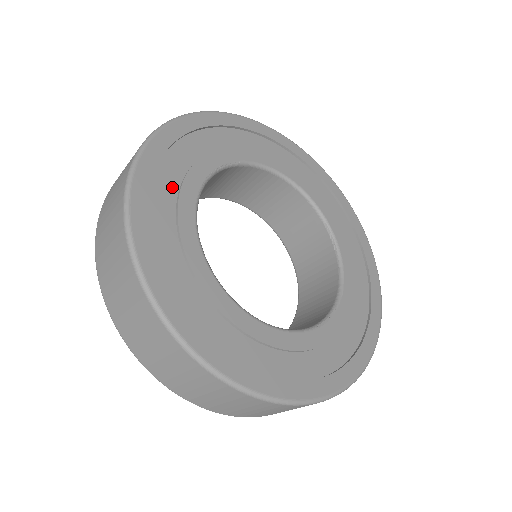
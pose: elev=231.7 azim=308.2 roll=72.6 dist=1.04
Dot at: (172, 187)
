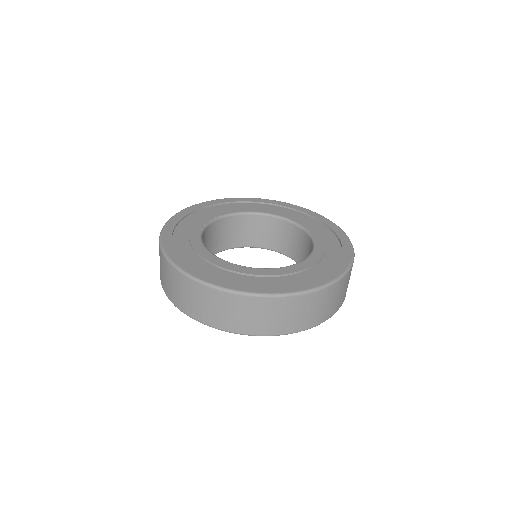
Dot at: (185, 238)
